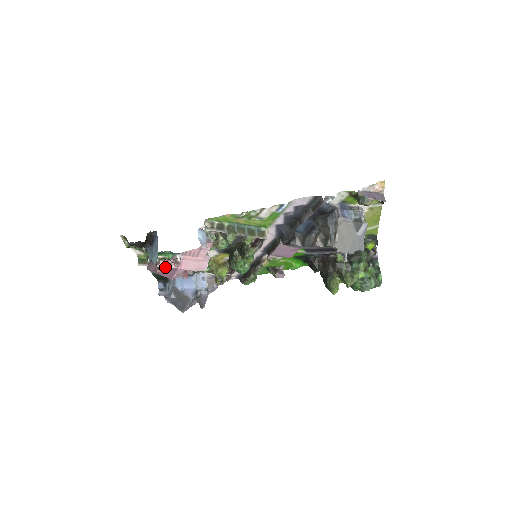
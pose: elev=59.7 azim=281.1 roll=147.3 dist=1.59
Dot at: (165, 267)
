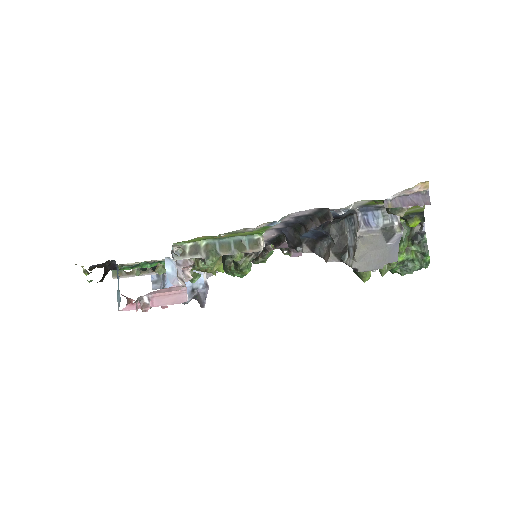
Dot at: (132, 309)
